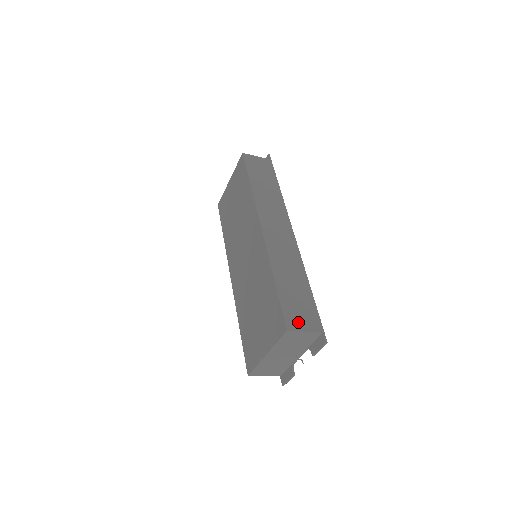
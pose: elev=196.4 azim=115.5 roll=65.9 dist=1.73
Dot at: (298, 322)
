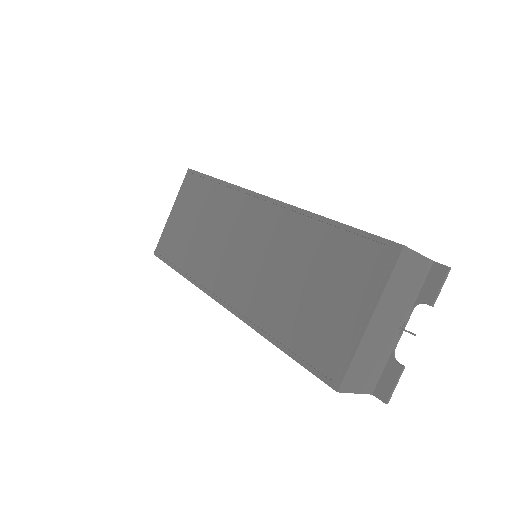
Dot at: occluded
